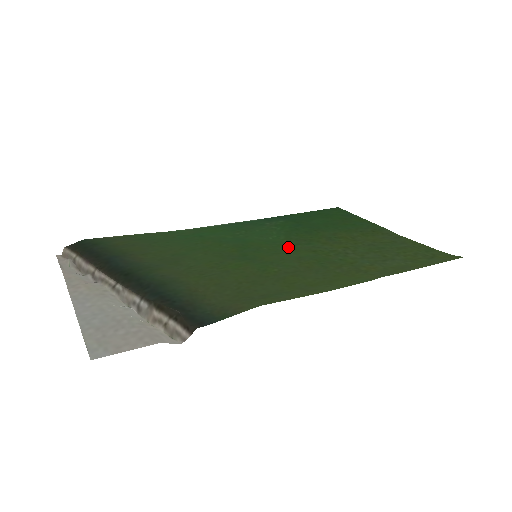
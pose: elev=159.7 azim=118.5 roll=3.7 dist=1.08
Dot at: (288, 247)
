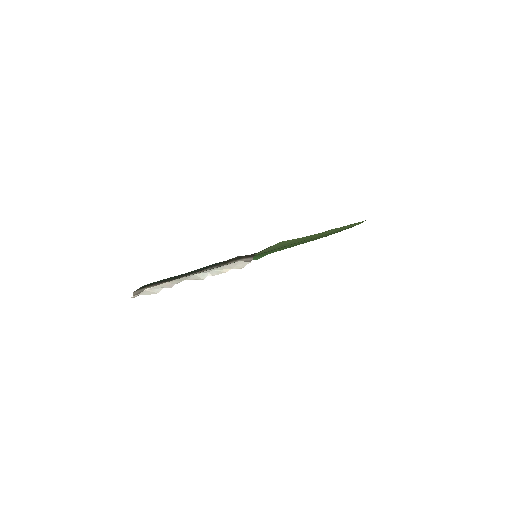
Dot at: occluded
